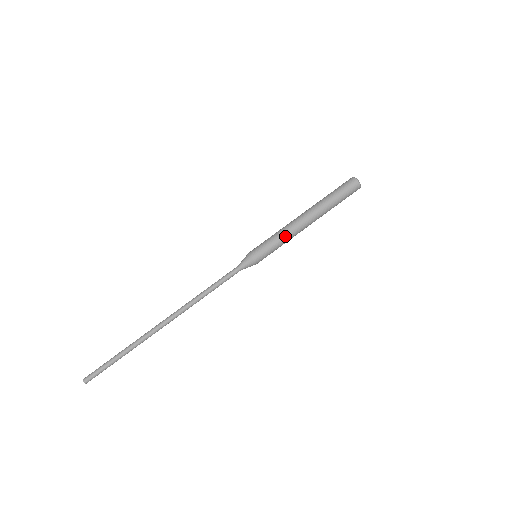
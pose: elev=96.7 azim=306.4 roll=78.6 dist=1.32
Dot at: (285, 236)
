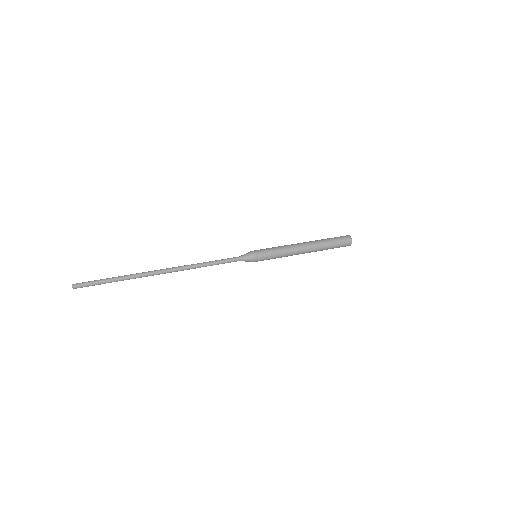
Dot at: (283, 247)
